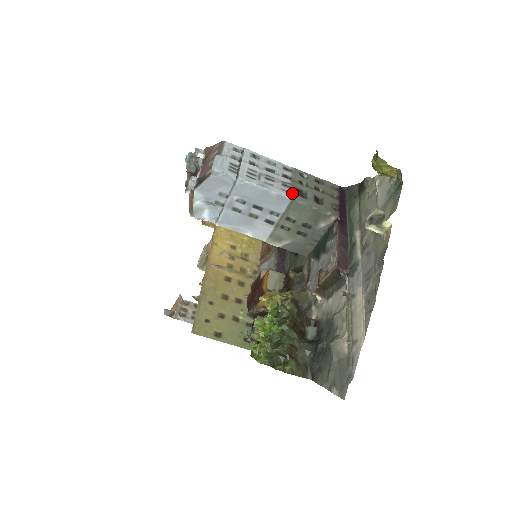
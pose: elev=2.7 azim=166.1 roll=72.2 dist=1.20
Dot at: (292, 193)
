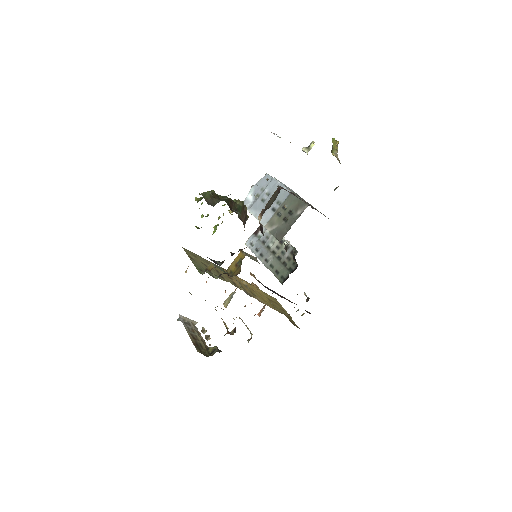
Dot at: (295, 193)
